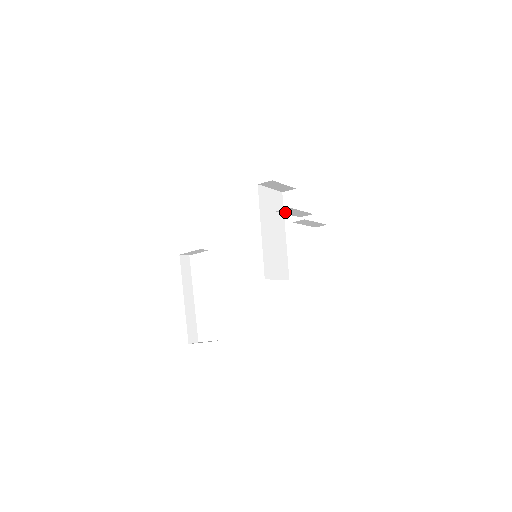
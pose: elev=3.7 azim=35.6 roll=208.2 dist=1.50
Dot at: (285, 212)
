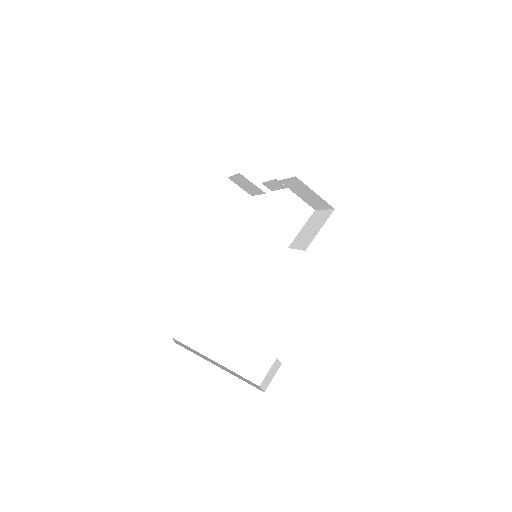
Dot at: occluded
